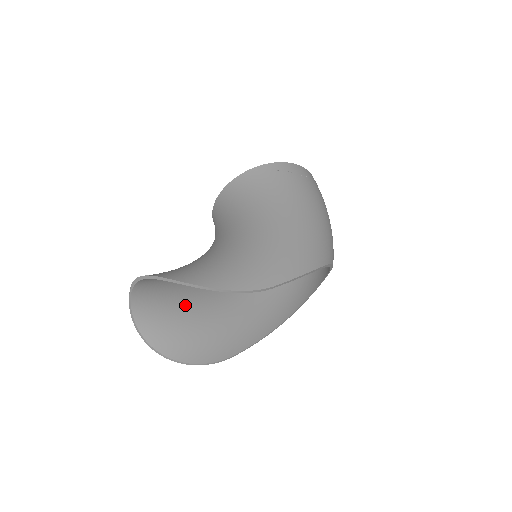
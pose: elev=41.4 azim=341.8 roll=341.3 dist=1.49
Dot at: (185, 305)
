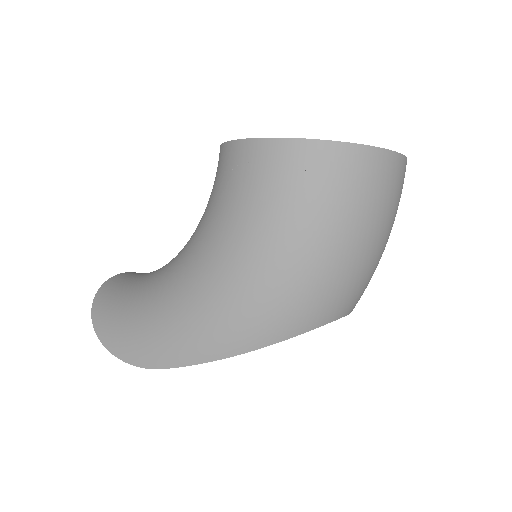
Dot at: occluded
